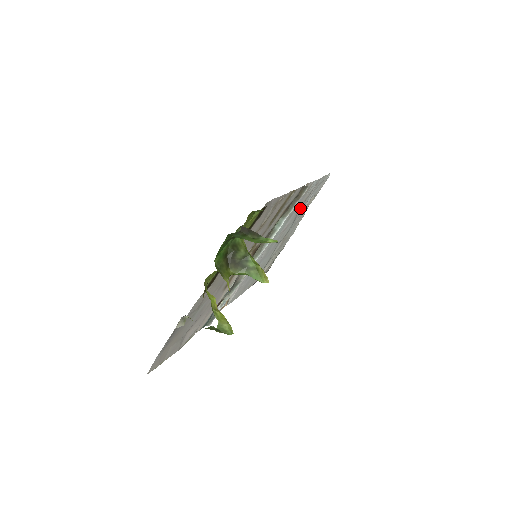
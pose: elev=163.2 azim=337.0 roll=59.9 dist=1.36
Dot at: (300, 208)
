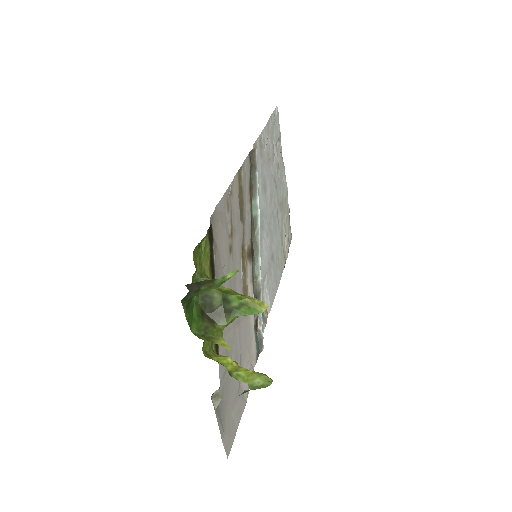
Dot at: (270, 167)
